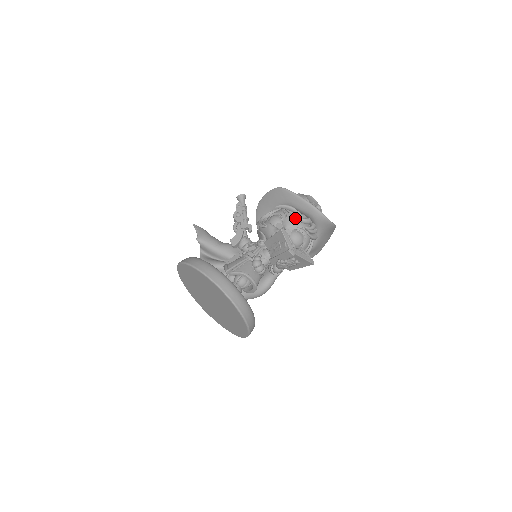
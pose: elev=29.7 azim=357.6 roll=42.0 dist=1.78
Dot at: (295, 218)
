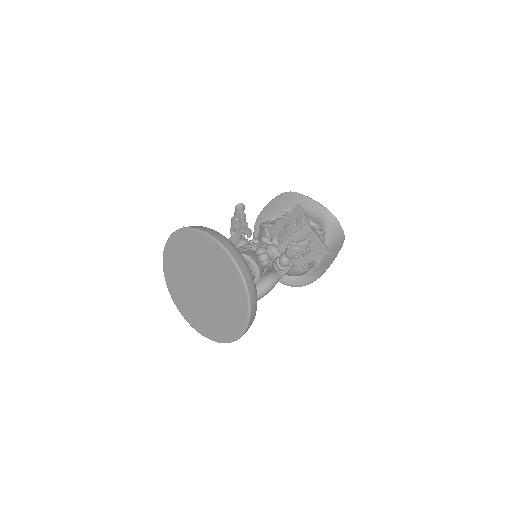
Dot at: occluded
